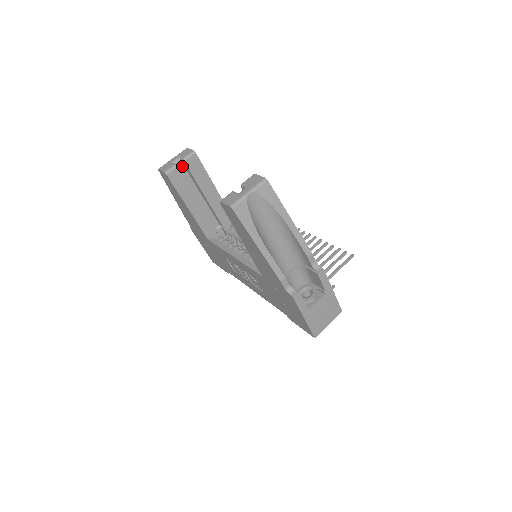
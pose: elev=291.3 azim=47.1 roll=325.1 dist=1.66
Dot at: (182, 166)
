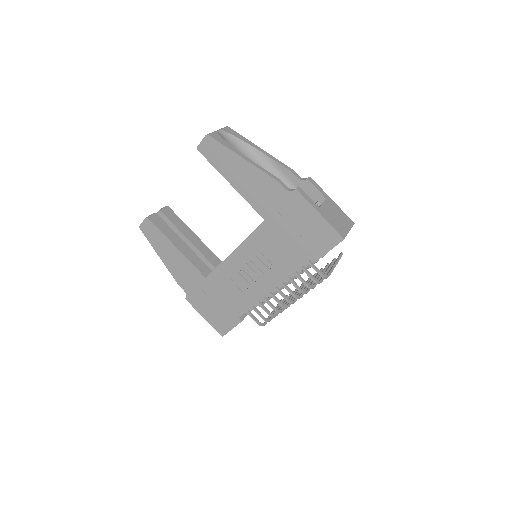
Dot at: occluded
